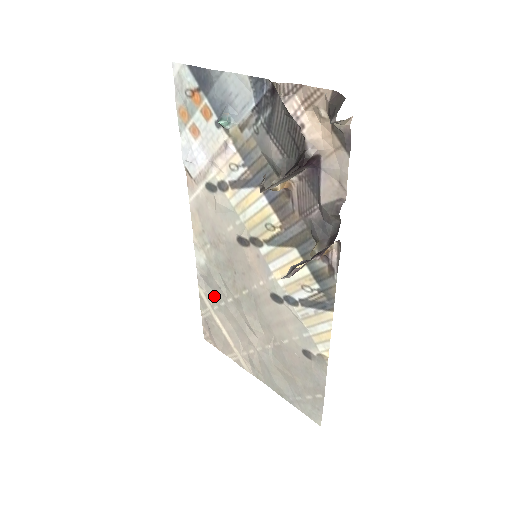
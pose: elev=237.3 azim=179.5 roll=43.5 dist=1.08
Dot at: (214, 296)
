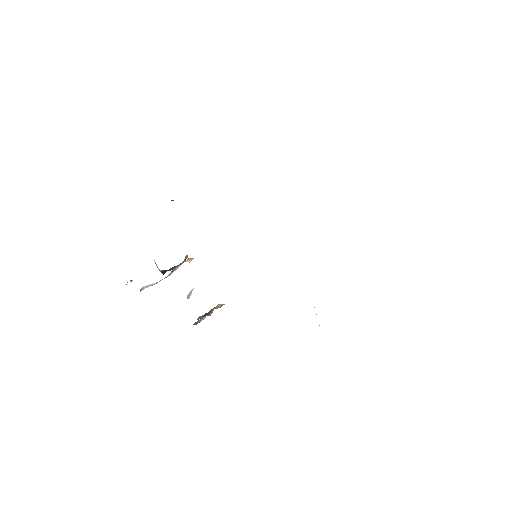
Dot at: occluded
